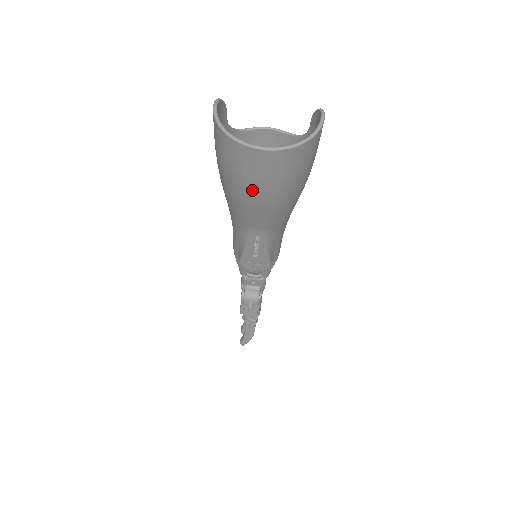
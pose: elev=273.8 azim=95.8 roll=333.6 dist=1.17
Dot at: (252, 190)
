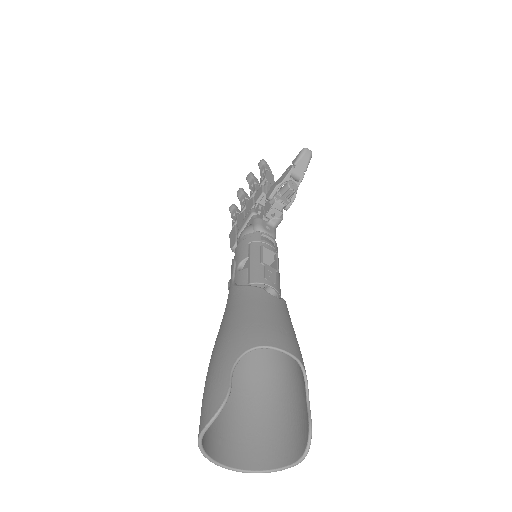
Dot at: occluded
